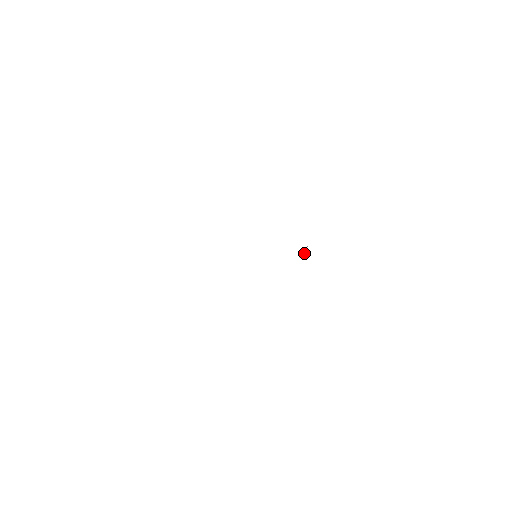
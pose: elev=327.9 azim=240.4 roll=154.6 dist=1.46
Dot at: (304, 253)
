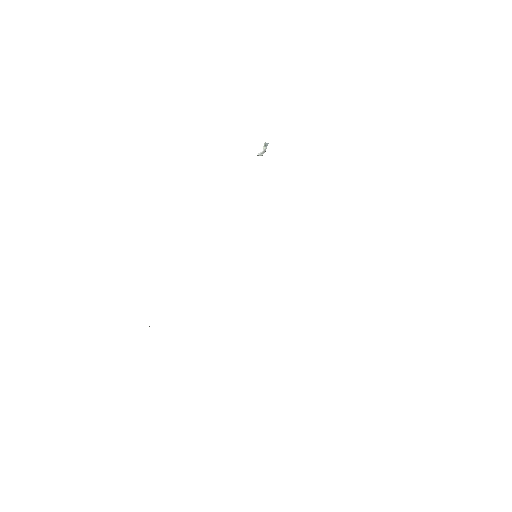
Dot at: occluded
